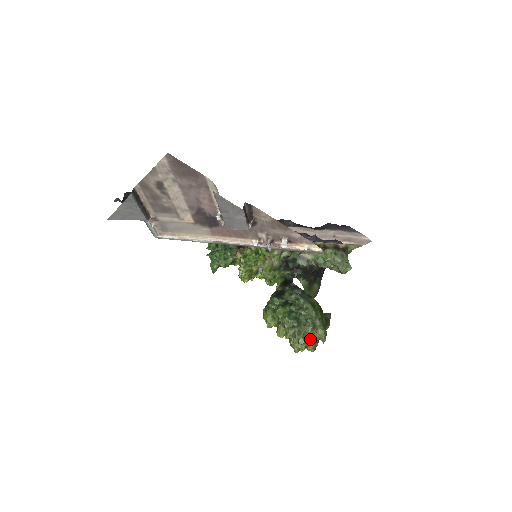
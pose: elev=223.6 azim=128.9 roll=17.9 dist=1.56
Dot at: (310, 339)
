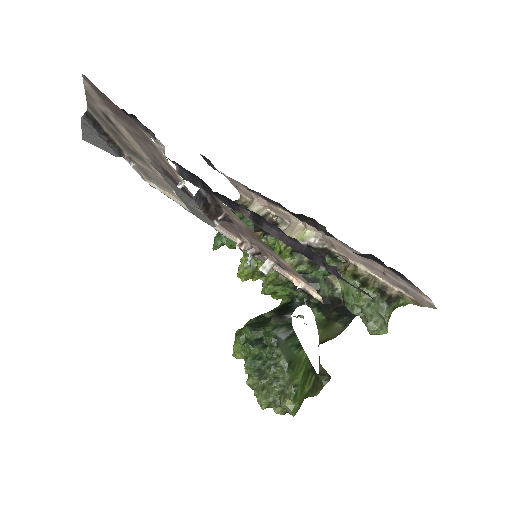
Dot at: (274, 402)
